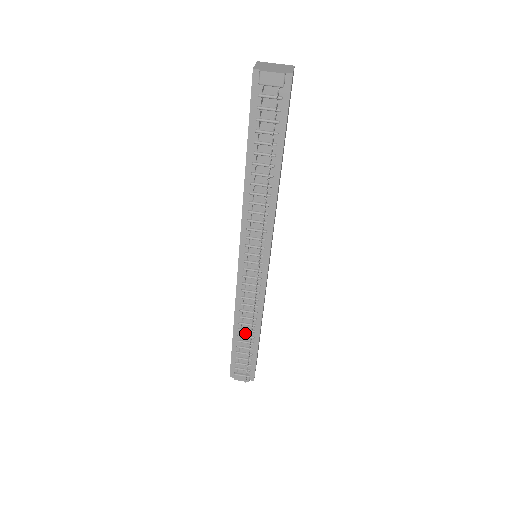
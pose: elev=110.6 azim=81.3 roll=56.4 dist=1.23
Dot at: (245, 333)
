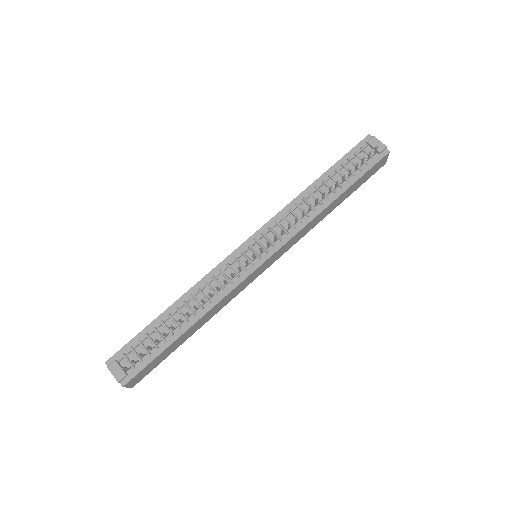
Dot at: (177, 317)
